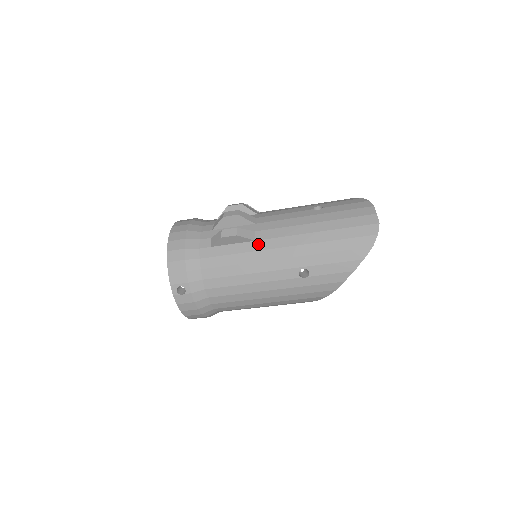
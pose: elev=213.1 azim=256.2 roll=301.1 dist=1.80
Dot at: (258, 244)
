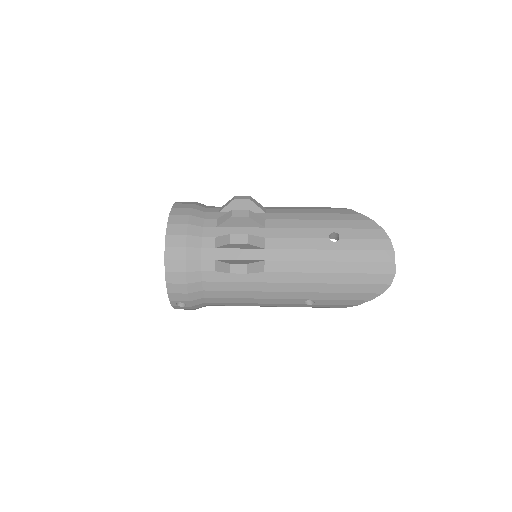
Dot at: (267, 276)
